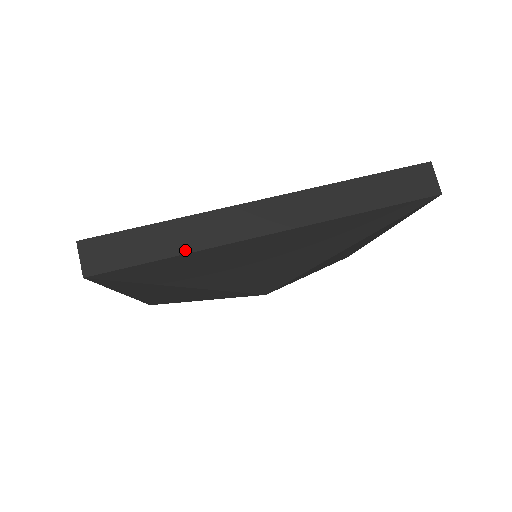
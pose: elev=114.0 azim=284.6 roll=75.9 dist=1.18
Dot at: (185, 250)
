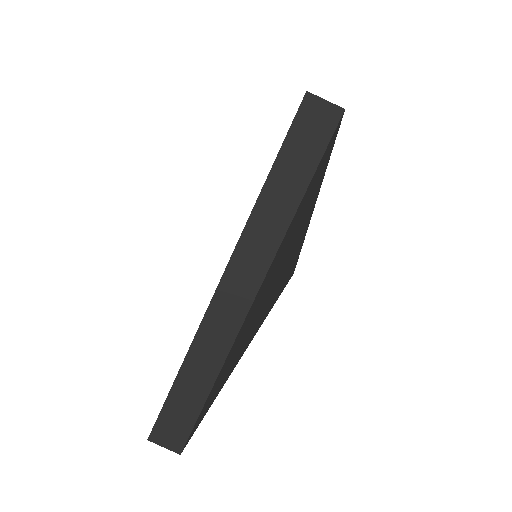
Dot at: (216, 371)
